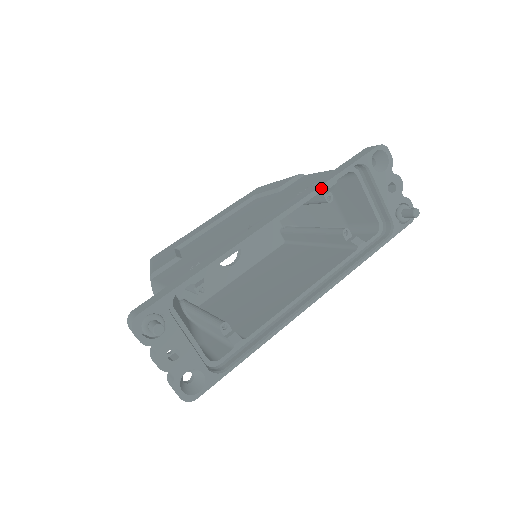
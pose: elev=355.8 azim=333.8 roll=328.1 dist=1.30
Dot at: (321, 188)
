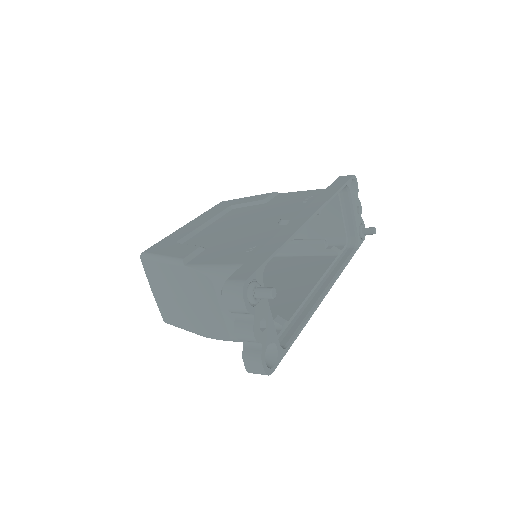
Dot at: (332, 197)
